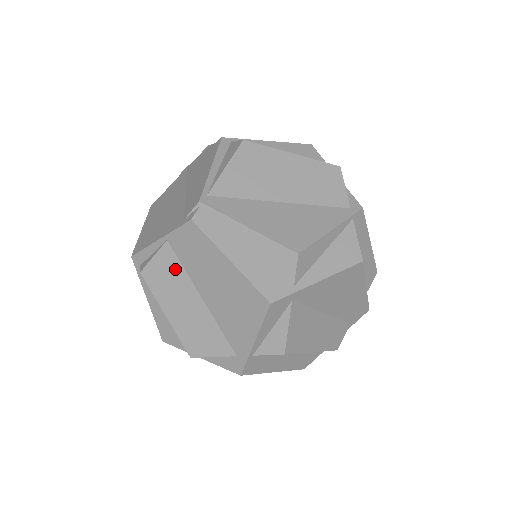
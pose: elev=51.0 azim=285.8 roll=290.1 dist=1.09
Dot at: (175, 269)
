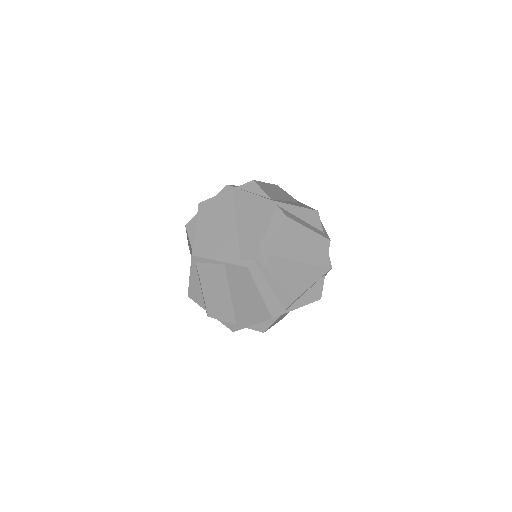
Dot at: (222, 278)
